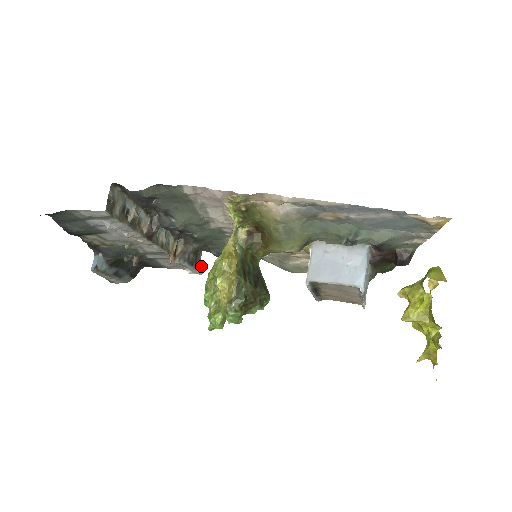
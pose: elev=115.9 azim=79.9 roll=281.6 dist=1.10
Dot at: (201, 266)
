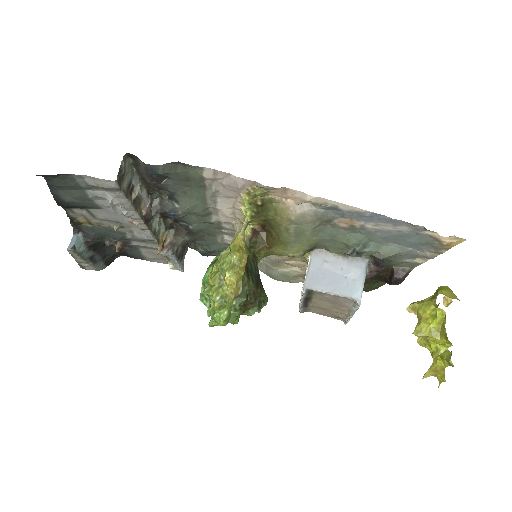
Dot at: occluded
